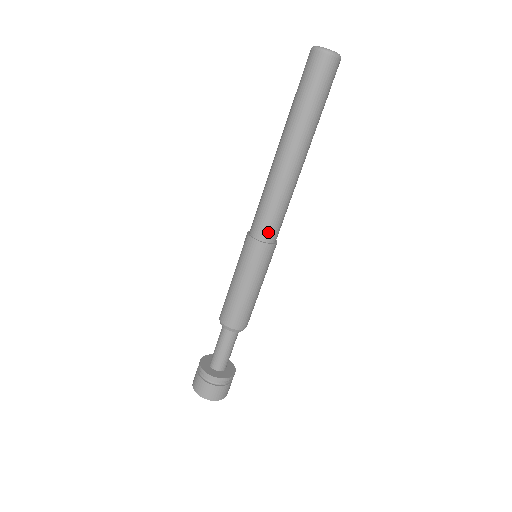
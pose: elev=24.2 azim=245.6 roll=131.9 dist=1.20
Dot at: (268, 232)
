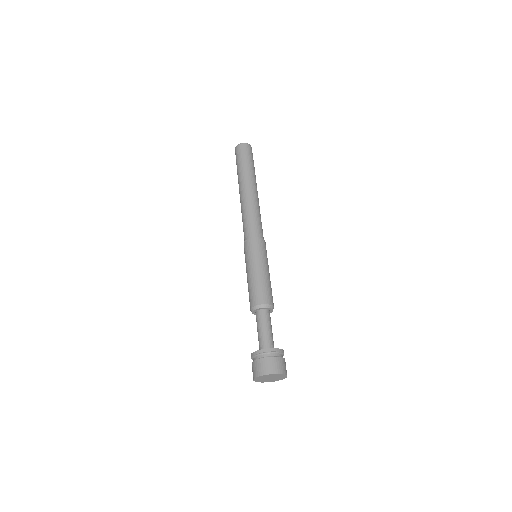
Dot at: (259, 232)
